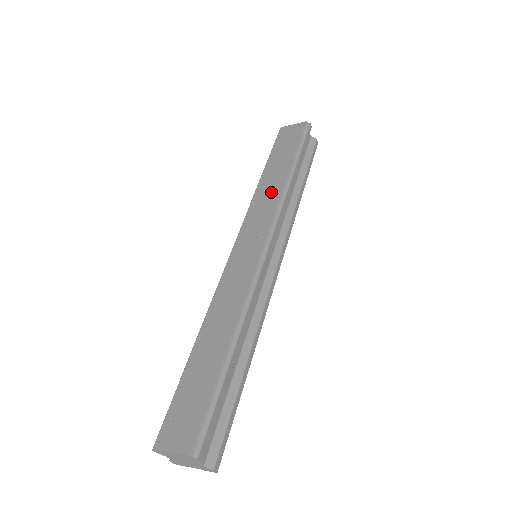
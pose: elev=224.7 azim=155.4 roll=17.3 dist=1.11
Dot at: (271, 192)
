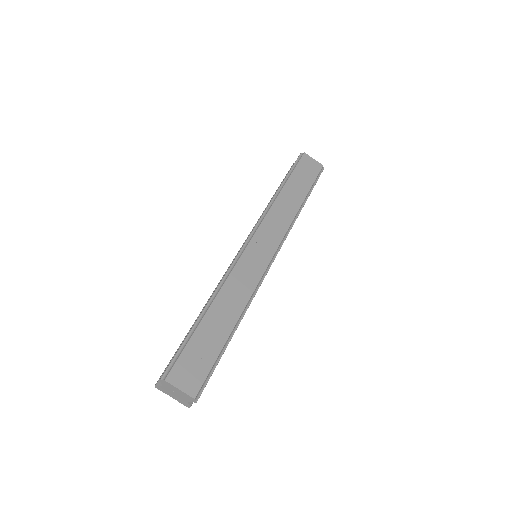
Dot at: (286, 213)
